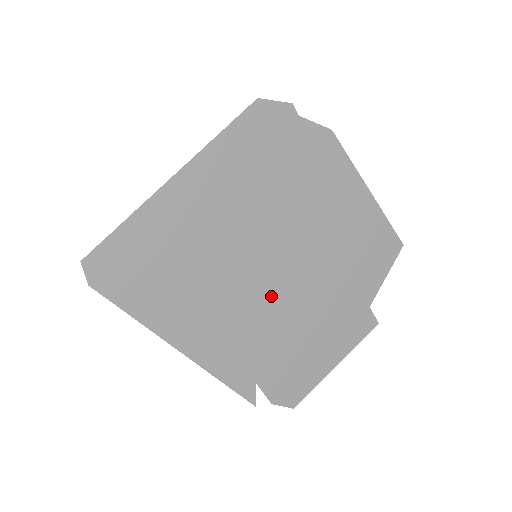
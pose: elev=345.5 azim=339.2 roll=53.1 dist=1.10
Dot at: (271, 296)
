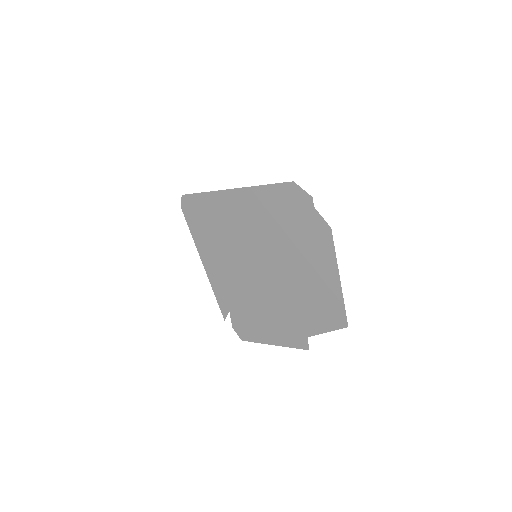
Dot at: (255, 281)
